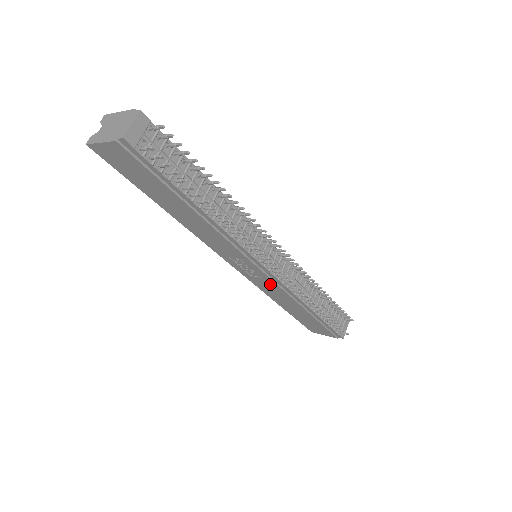
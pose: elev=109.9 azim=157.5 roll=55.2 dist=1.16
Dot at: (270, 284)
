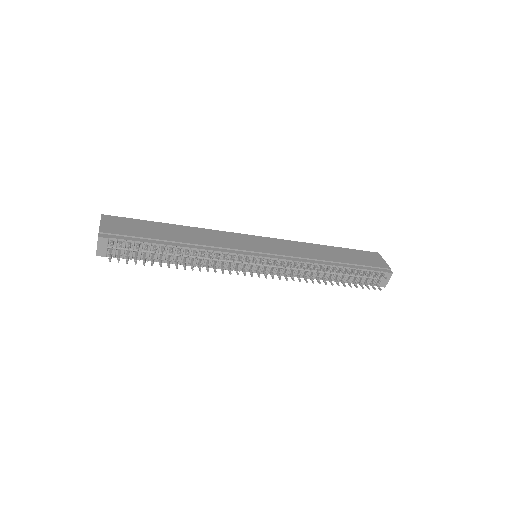
Dot at: occluded
